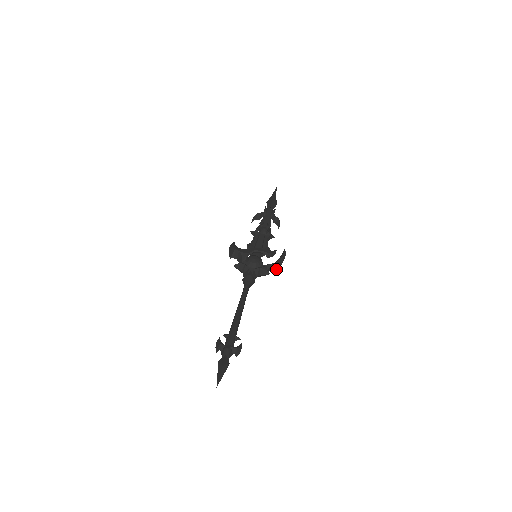
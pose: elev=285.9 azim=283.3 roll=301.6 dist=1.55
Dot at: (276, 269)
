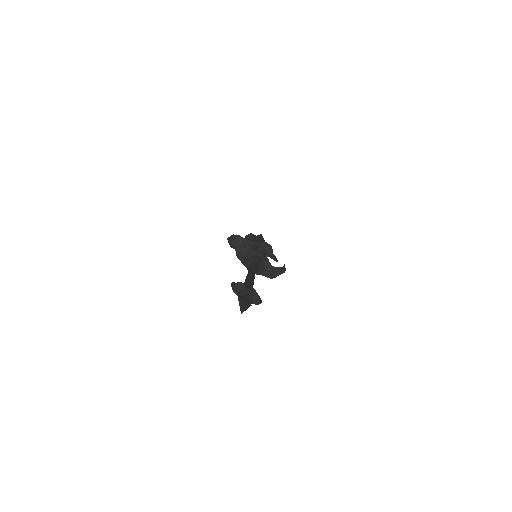
Dot at: (277, 275)
